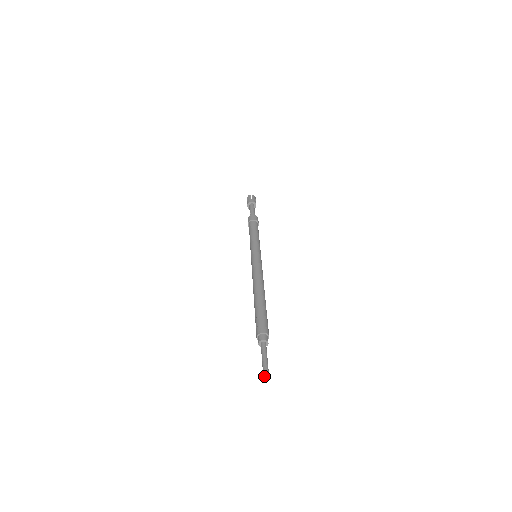
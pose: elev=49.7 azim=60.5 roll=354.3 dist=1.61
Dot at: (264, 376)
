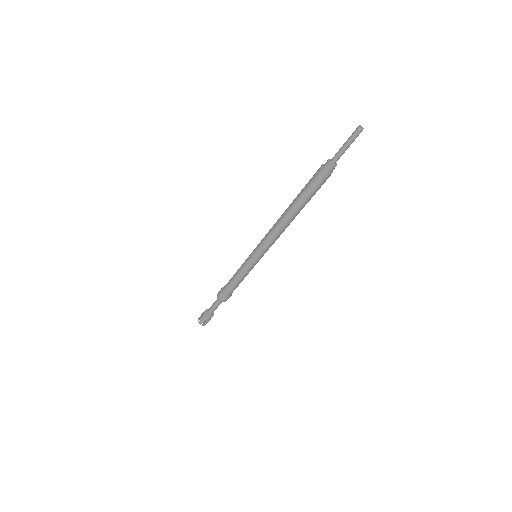
Dot at: (359, 126)
